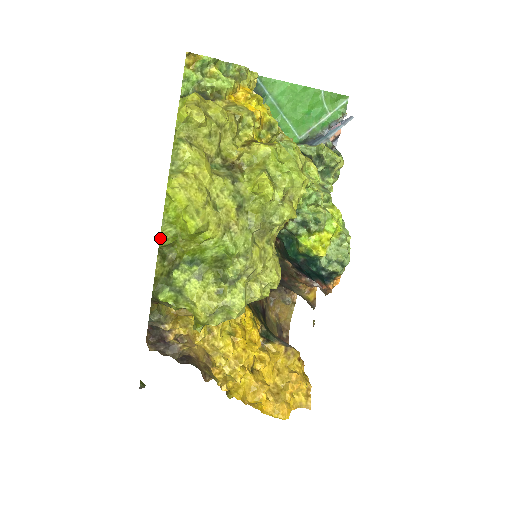
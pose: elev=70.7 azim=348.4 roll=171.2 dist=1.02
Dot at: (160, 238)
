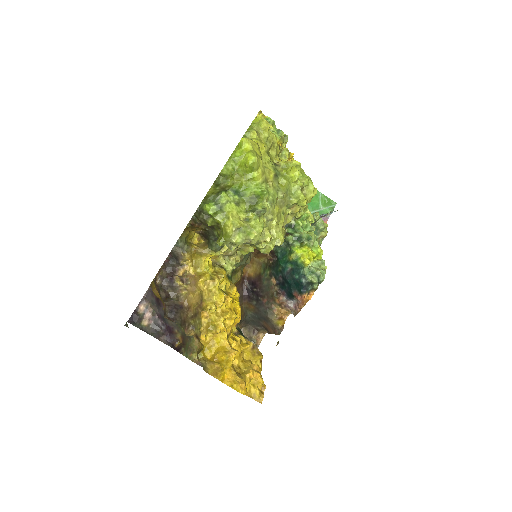
Dot at: (224, 166)
